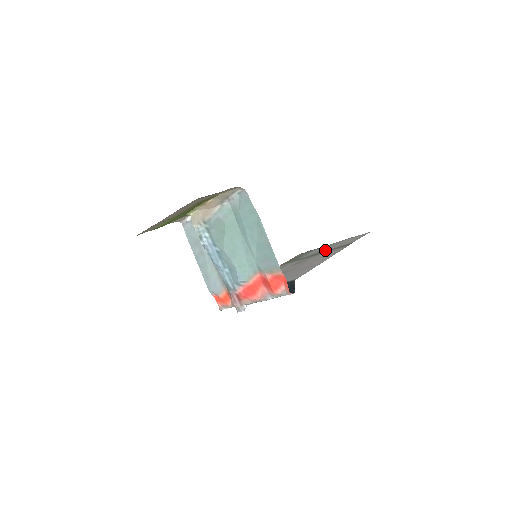
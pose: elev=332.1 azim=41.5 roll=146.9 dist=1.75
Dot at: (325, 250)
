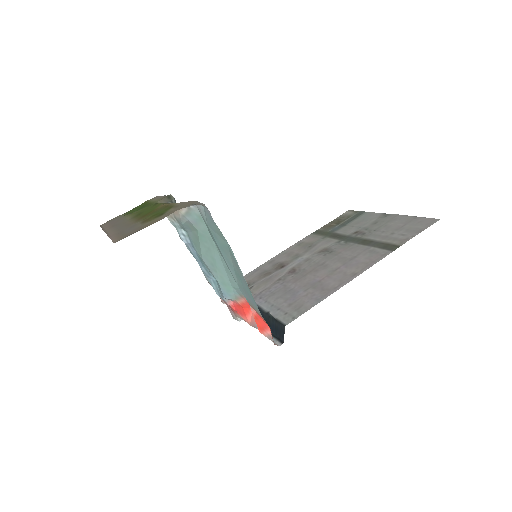
Dot at: (368, 235)
